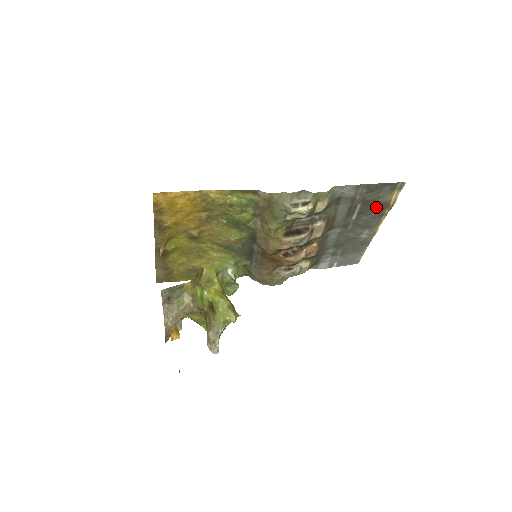
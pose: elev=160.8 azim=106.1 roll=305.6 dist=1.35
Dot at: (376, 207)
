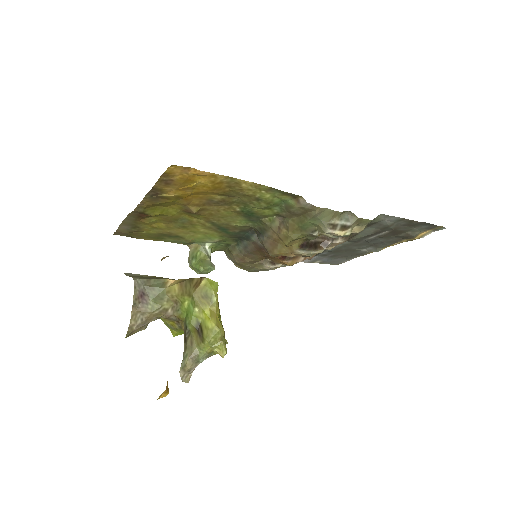
Dot at: (399, 236)
